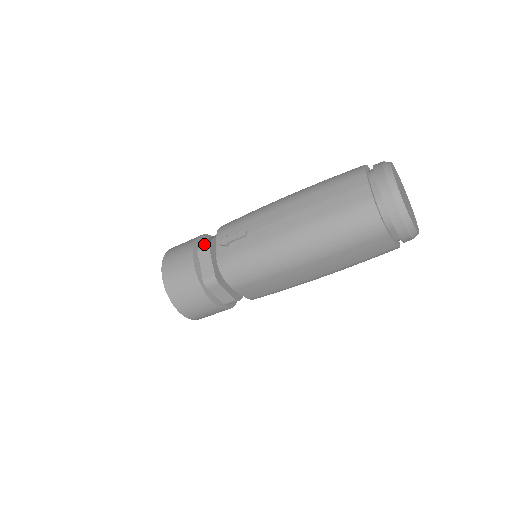
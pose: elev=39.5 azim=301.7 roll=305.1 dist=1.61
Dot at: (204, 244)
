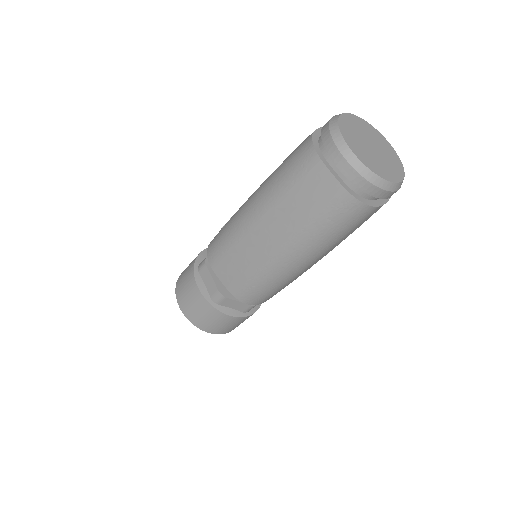
Dot at: occluded
